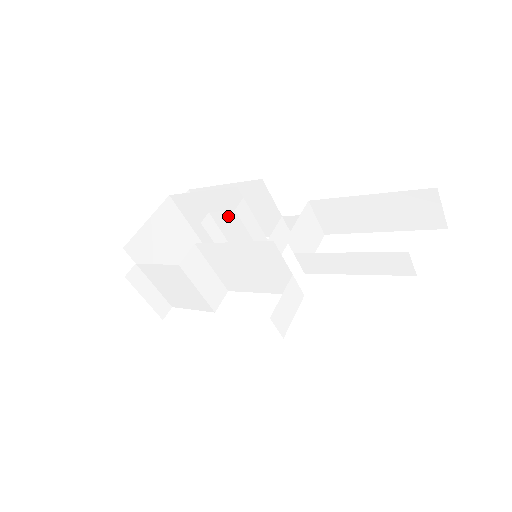
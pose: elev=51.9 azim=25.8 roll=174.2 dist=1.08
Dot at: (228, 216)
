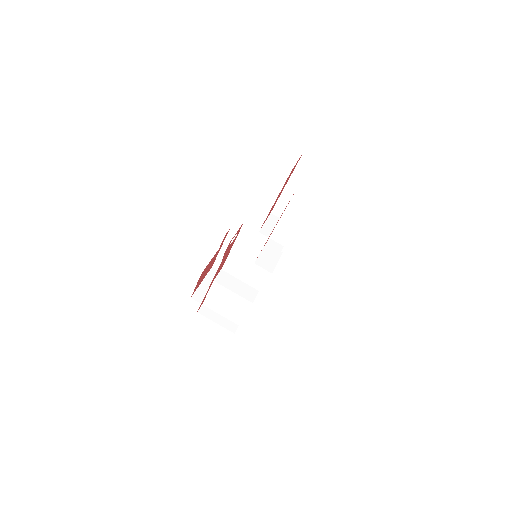
Dot at: occluded
